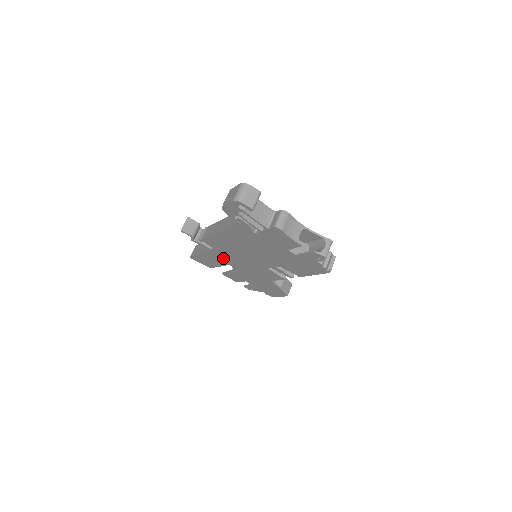
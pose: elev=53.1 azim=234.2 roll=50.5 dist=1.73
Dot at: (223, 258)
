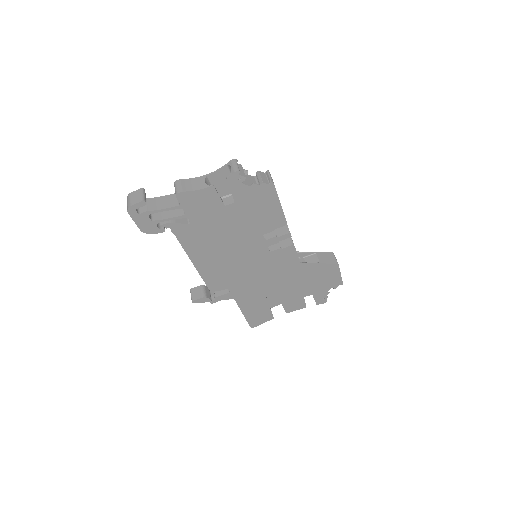
Dot at: (249, 291)
